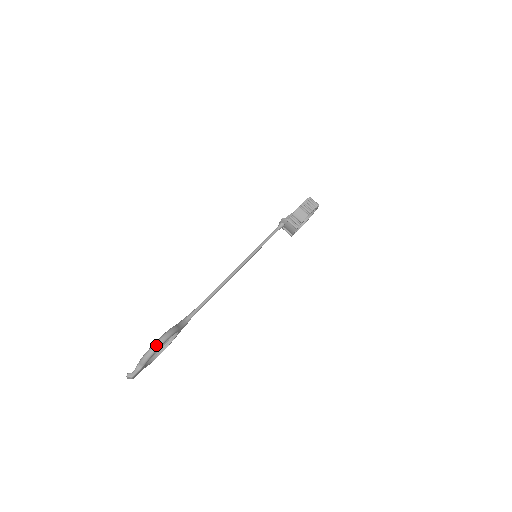
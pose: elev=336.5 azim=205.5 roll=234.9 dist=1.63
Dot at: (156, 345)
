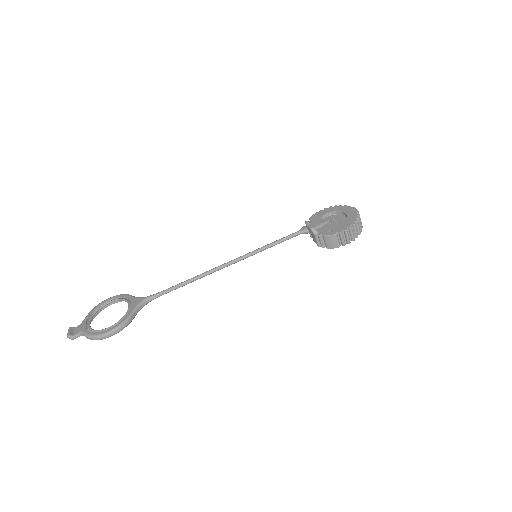
Dot at: (103, 337)
